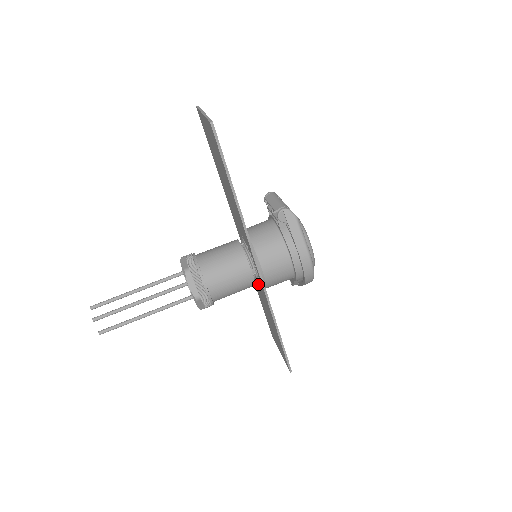
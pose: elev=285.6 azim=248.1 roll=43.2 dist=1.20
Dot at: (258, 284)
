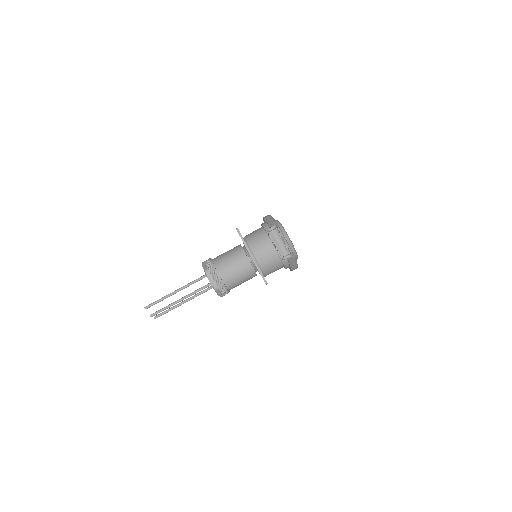
Dot at: occluded
